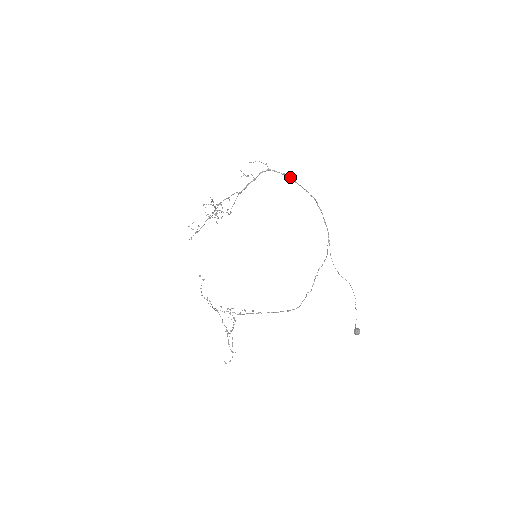
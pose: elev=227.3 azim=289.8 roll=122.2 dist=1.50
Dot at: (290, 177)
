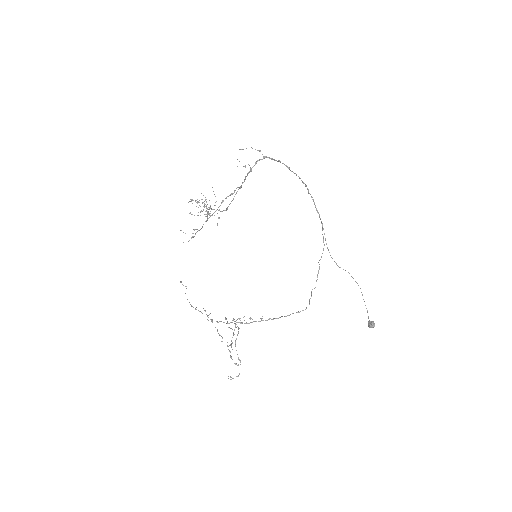
Dot at: (284, 164)
